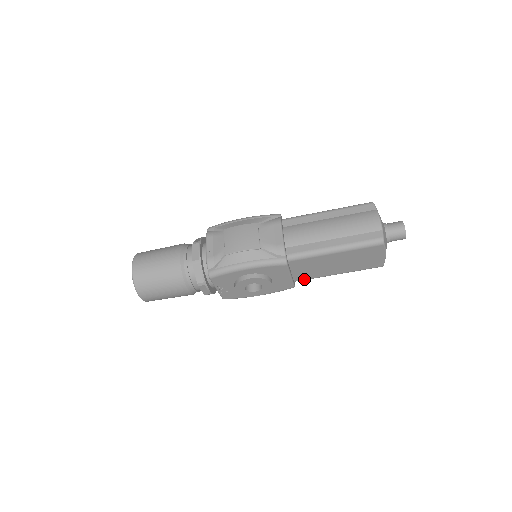
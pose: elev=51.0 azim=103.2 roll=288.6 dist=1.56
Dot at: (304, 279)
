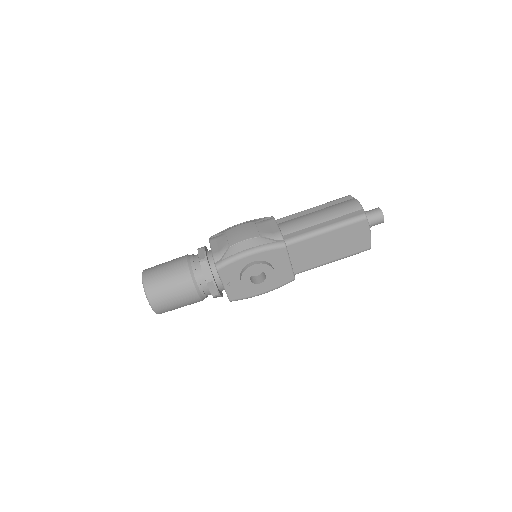
Dot at: (303, 270)
